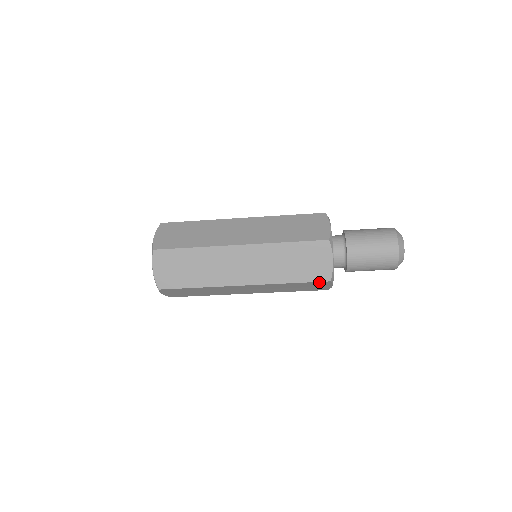
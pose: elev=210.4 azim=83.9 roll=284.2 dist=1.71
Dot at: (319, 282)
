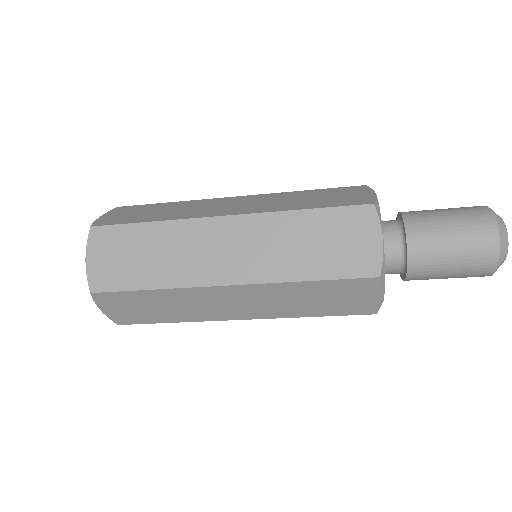
Dot at: (359, 280)
